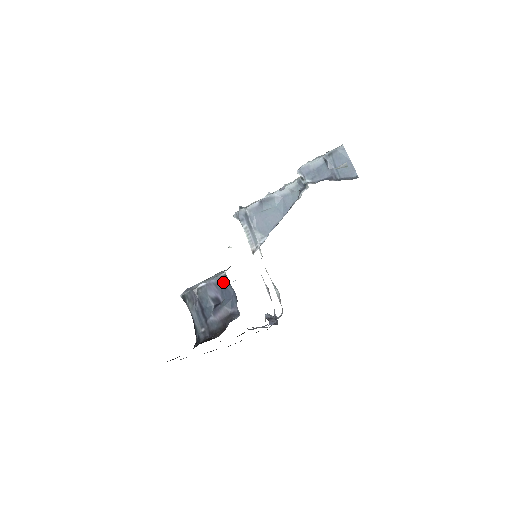
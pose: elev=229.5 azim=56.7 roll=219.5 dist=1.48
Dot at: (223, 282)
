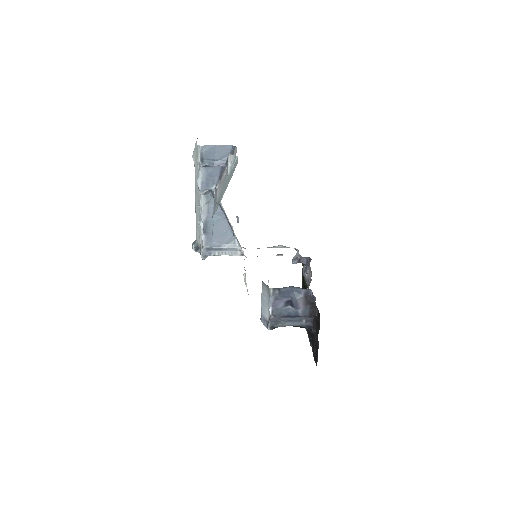
Dot at: (277, 293)
